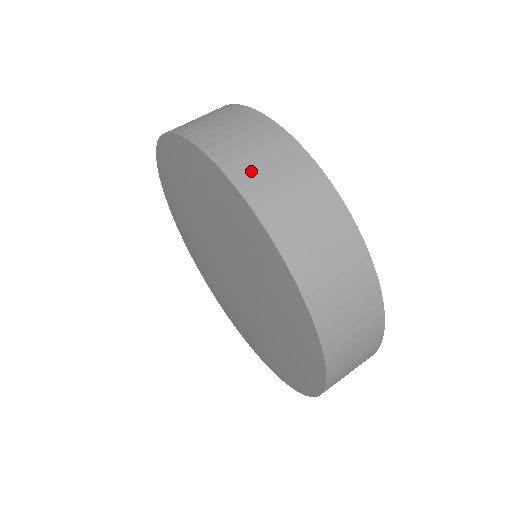
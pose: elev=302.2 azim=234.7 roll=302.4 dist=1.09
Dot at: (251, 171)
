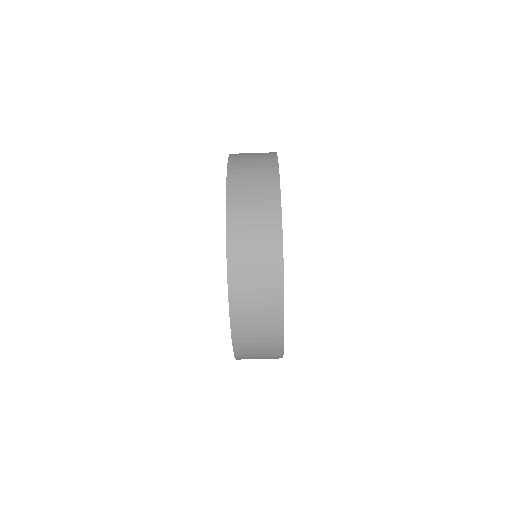
Dot at: (242, 243)
